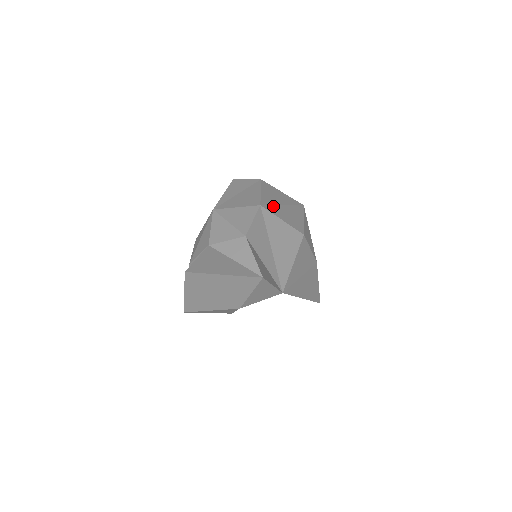
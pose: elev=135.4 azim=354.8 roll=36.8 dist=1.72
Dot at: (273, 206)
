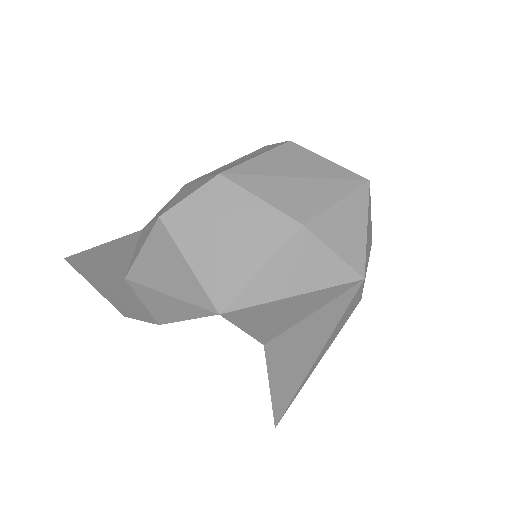
Dot at: (259, 176)
